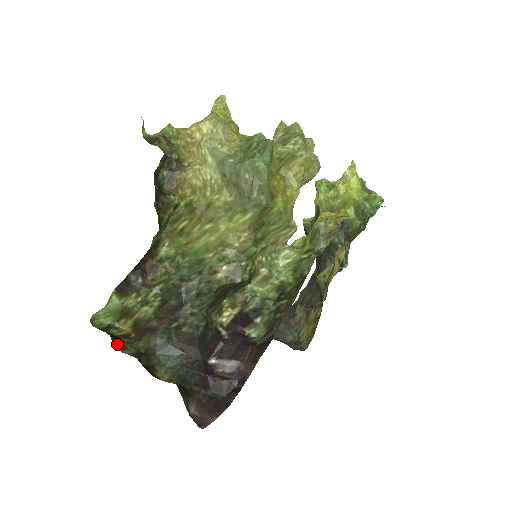
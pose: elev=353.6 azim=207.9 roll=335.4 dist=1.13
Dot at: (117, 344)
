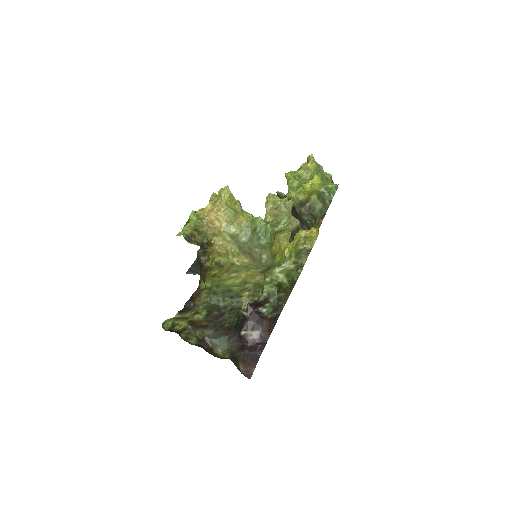
Dot at: (184, 338)
